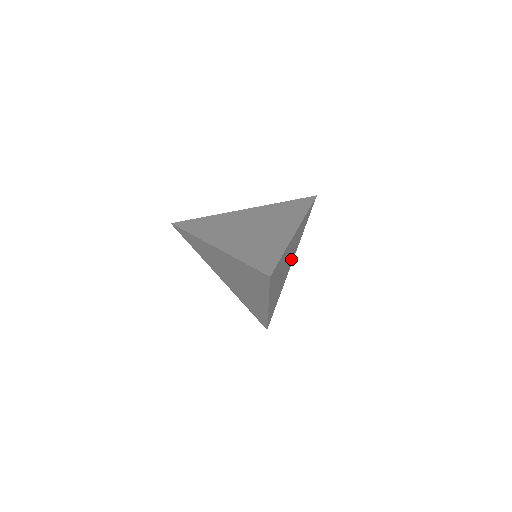
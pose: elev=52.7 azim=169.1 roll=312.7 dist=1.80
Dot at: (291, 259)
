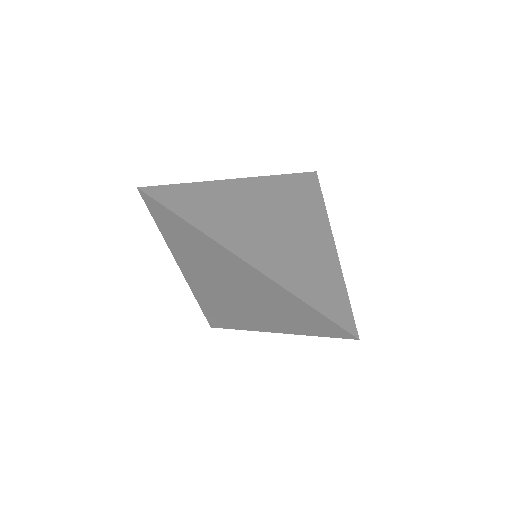
Dot at: occluded
